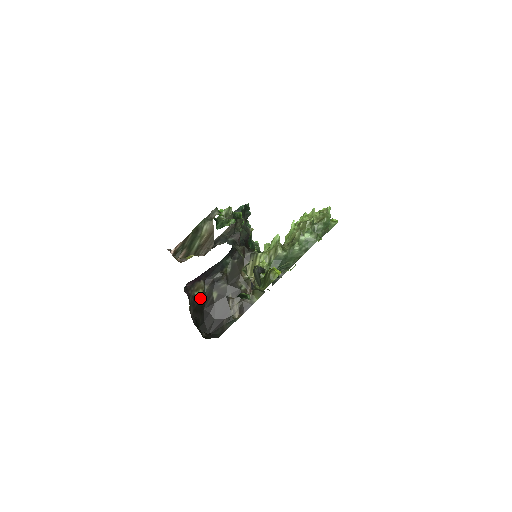
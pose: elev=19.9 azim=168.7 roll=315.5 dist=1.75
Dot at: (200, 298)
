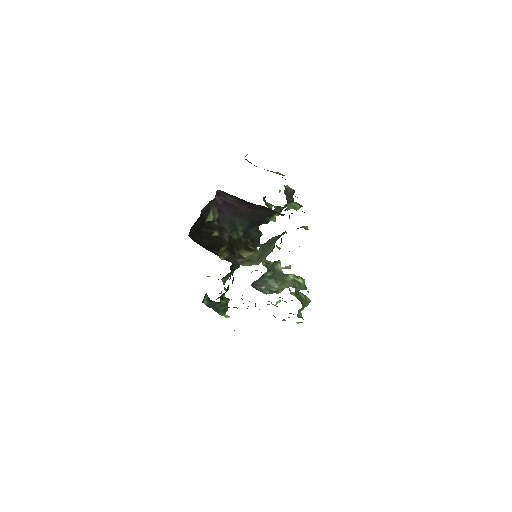
Dot at: (208, 219)
